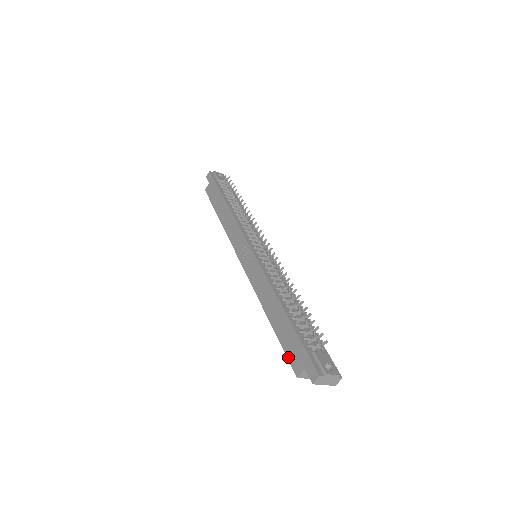
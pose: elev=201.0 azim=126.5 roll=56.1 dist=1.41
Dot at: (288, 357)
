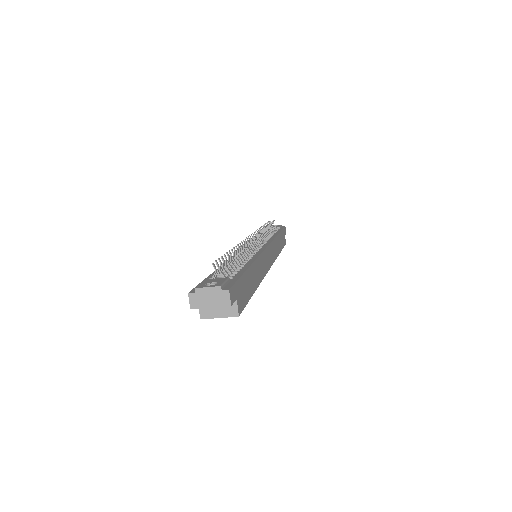
Dot at: occluded
